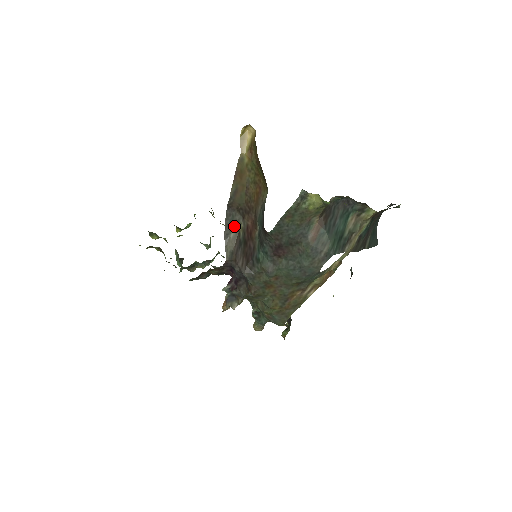
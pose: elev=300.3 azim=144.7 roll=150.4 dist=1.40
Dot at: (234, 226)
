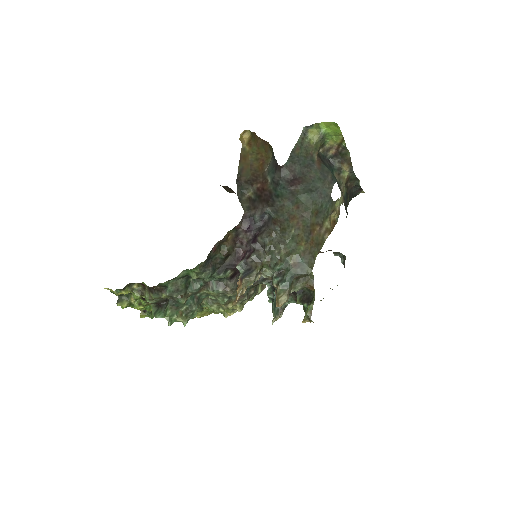
Dot at: (244, 194)
